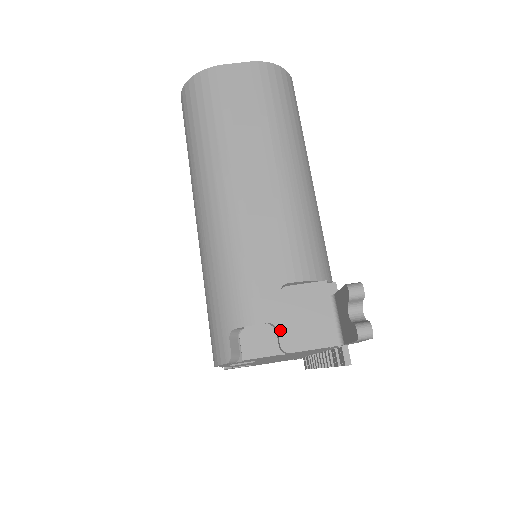
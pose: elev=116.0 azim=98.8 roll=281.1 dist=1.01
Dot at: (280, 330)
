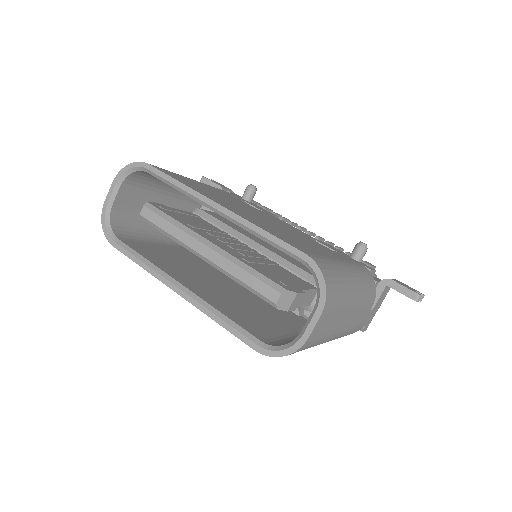
Dot at: (374, 313)
